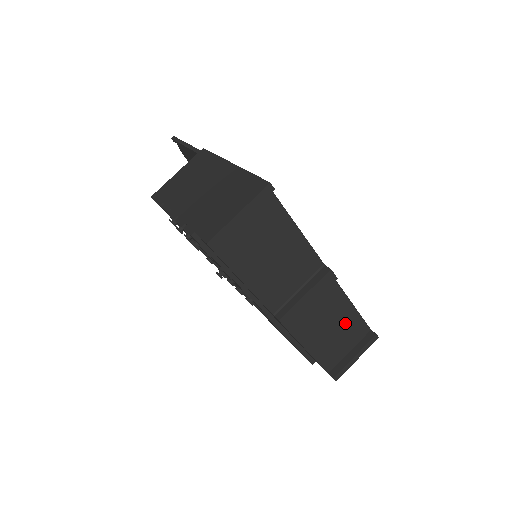
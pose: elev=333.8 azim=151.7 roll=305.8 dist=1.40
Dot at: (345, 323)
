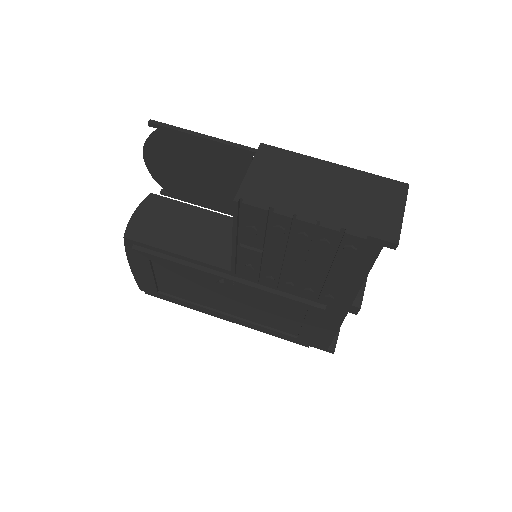
Dot at: occluded
